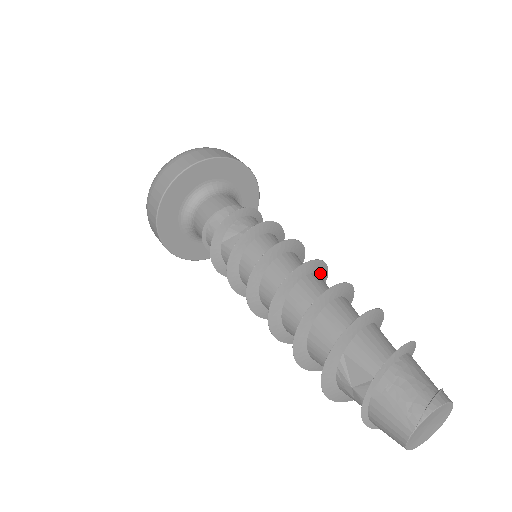
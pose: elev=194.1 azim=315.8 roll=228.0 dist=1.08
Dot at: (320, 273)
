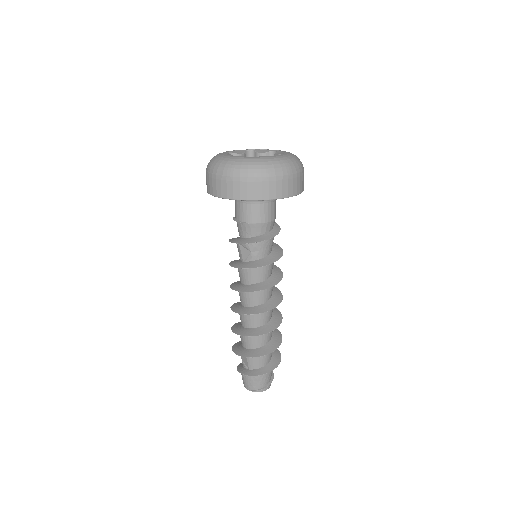
Dot at: (274, 303)
